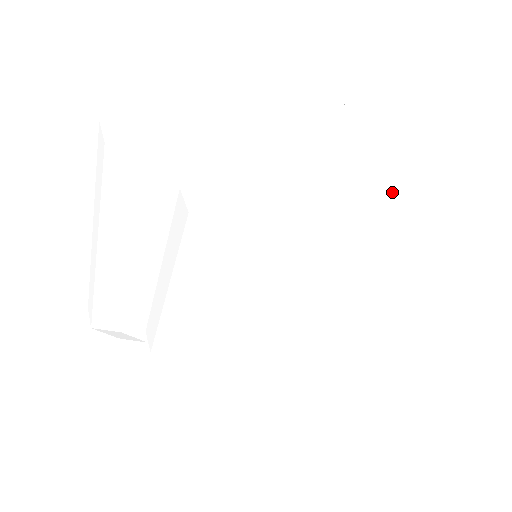
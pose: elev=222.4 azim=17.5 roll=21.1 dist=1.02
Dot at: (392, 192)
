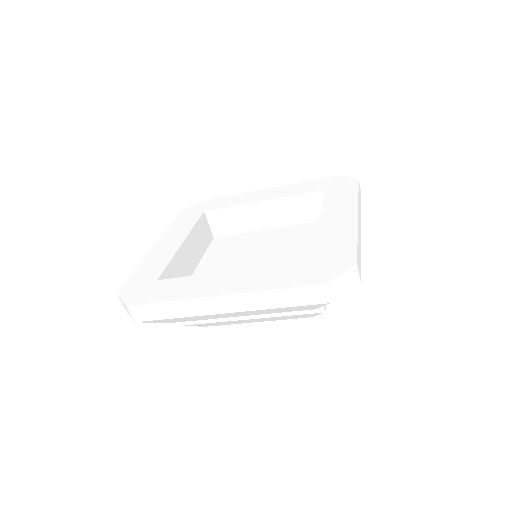
Dot at: occluded
